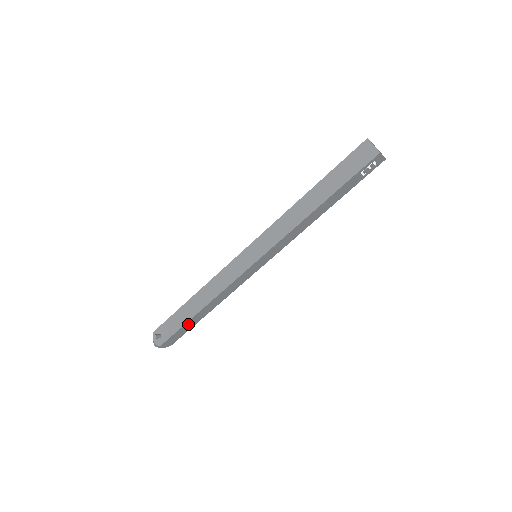
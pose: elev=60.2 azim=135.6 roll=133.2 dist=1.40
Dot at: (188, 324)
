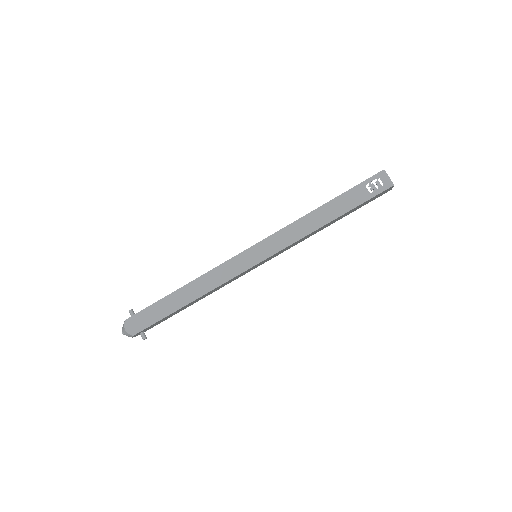
Dot at: (163, 305)
